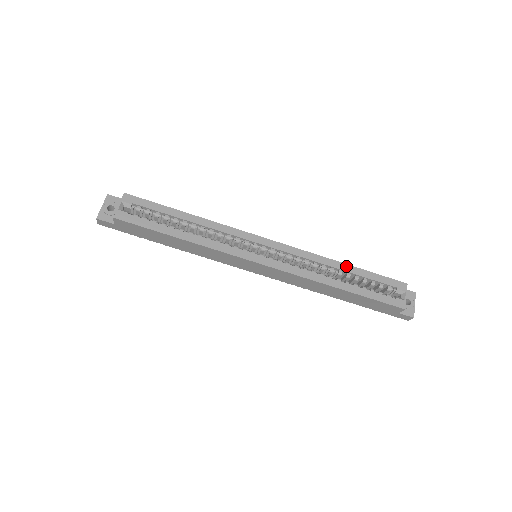
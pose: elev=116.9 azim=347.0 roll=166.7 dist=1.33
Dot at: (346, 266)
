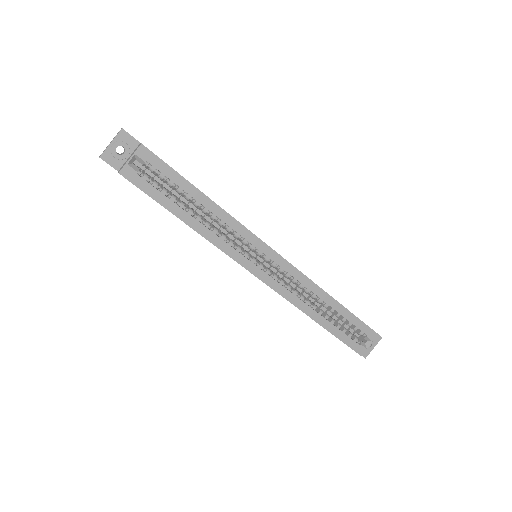
Dot at: (335, 302)
